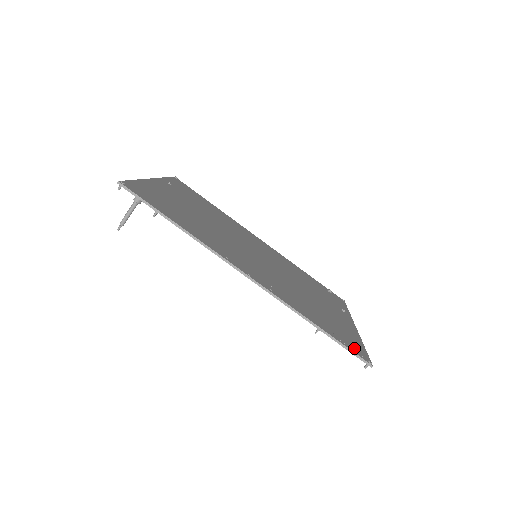
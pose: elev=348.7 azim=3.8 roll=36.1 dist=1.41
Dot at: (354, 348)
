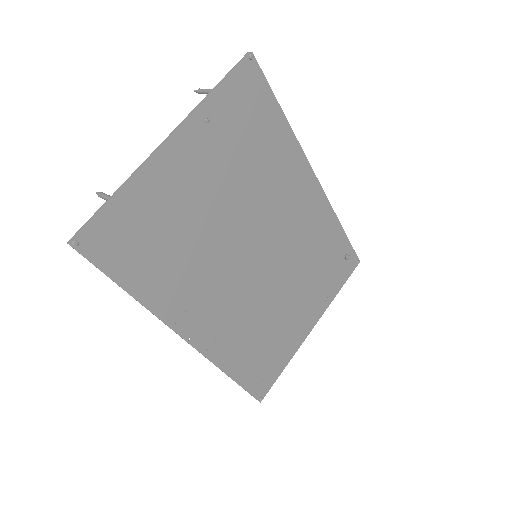
Dot at: (259, 386)
